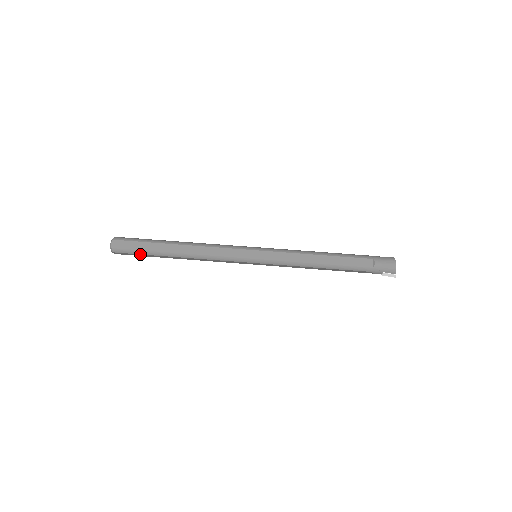
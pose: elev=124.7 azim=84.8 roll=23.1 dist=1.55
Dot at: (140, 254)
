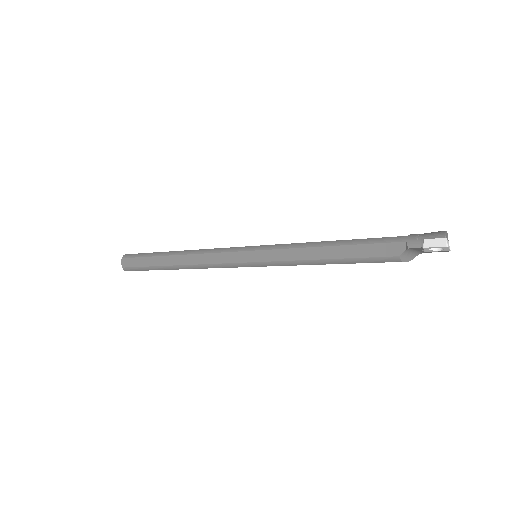
Dot at: (143, 257)
